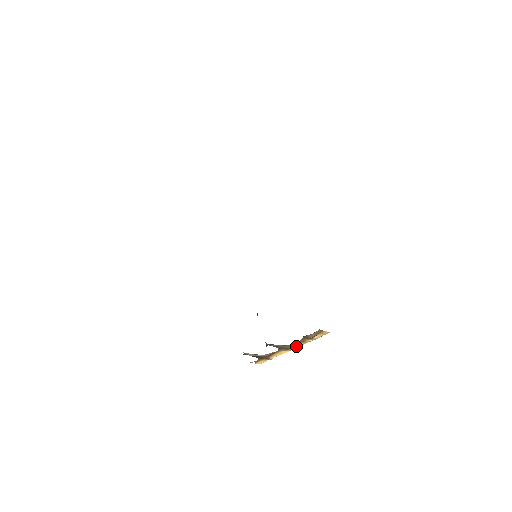
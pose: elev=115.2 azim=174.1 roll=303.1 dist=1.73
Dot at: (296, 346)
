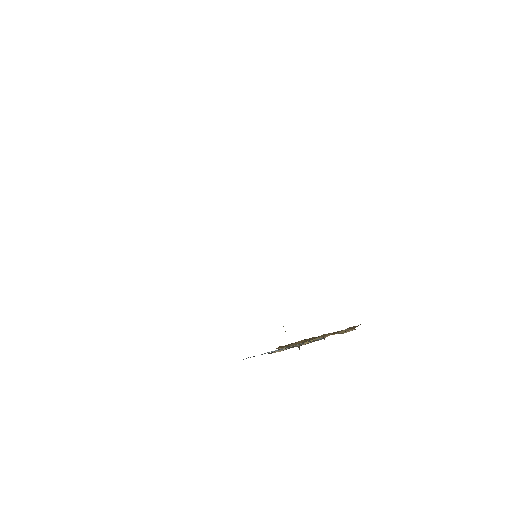
Dot at: occluded
